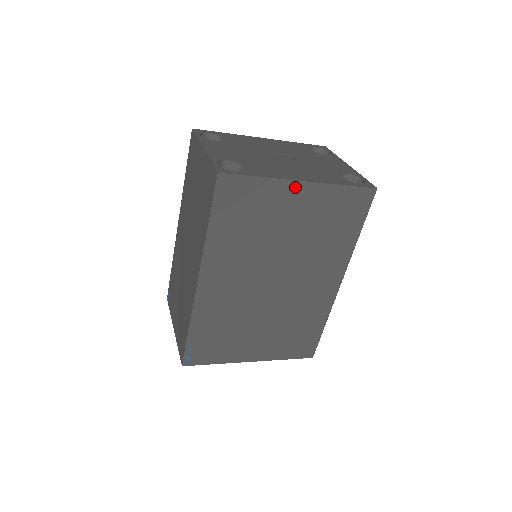
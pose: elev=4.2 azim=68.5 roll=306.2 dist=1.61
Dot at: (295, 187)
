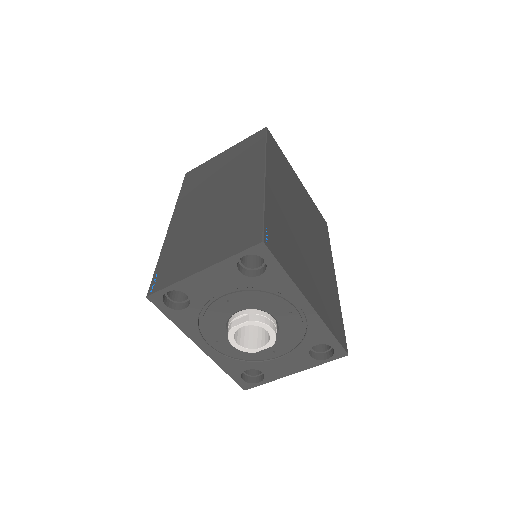
Dot at: (297, 177)
